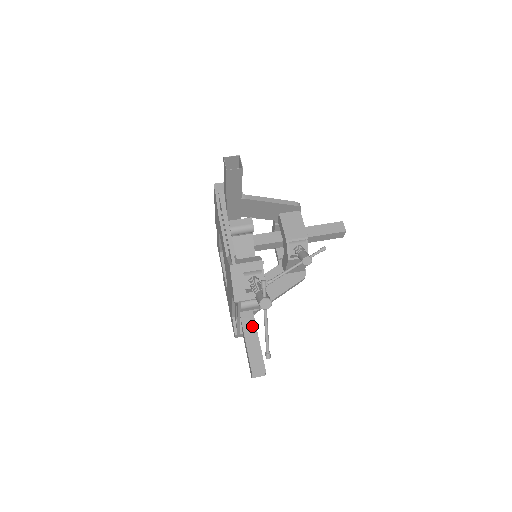
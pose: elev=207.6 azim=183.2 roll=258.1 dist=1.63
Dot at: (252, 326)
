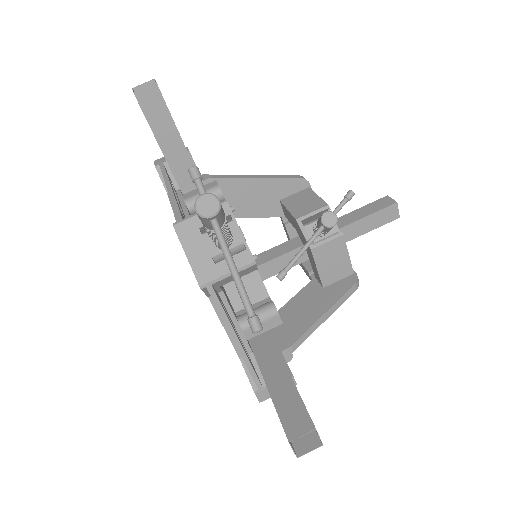
Dot at: (275, 361)
